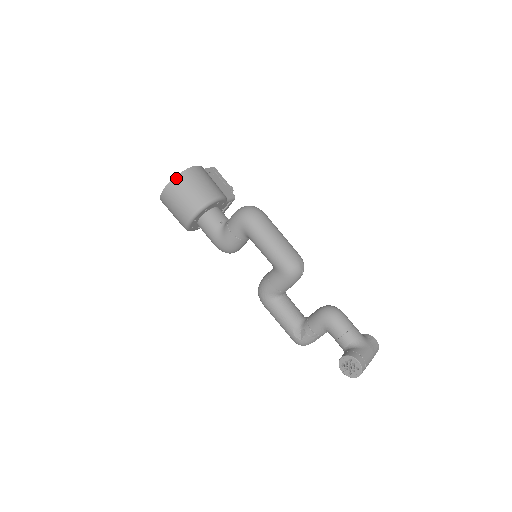
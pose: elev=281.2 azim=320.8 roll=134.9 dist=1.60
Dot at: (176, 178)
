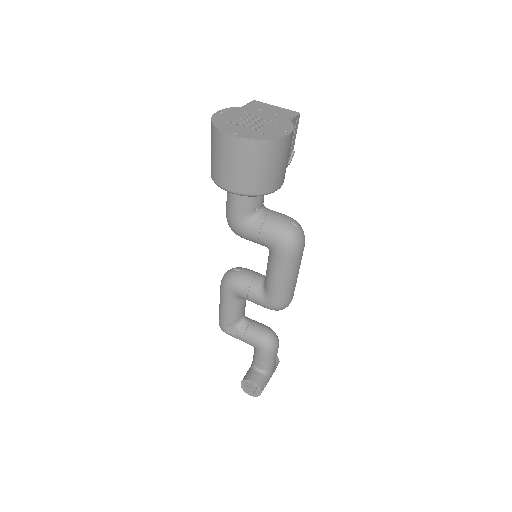
Dot at: (261, 142)
